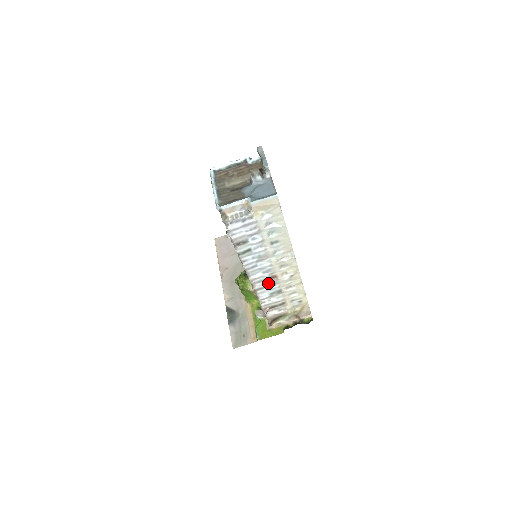
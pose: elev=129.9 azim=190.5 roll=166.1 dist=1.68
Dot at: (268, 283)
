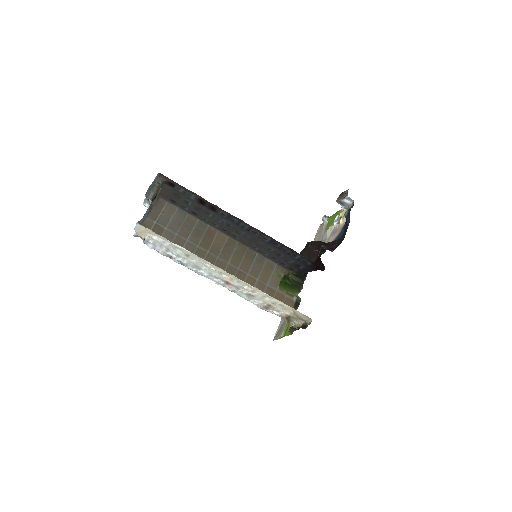
Dot at: (233, 287)
